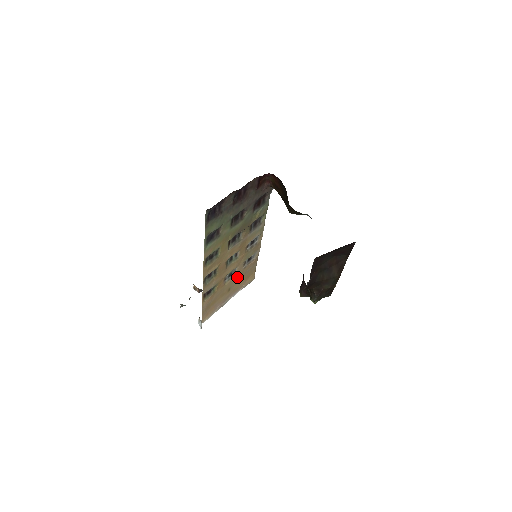
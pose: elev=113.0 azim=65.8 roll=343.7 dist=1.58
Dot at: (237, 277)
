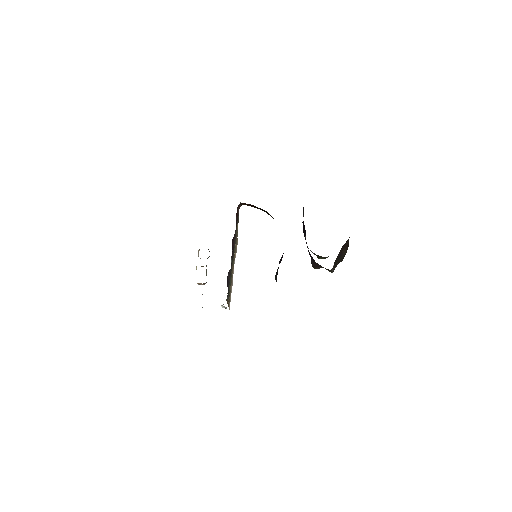
Dot at: occluded
